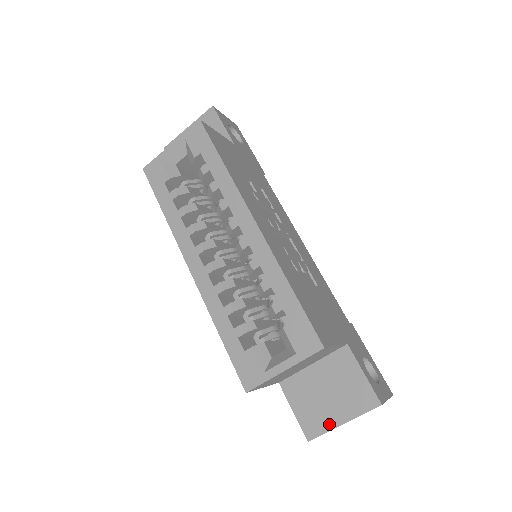
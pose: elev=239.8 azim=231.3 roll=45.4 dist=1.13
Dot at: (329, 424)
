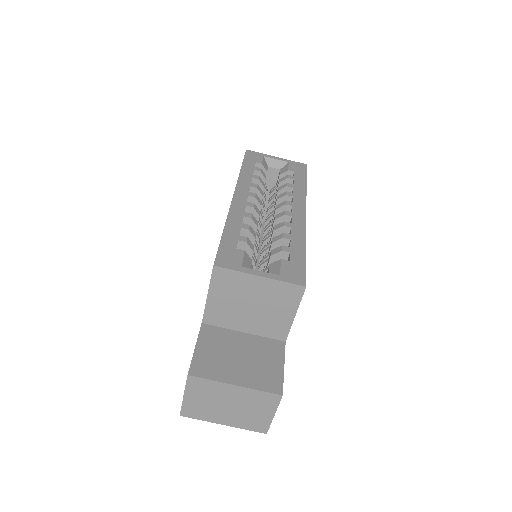
Dot at: (221, 376)
